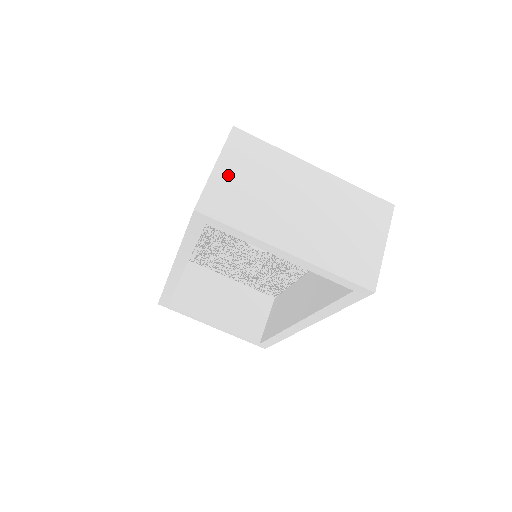
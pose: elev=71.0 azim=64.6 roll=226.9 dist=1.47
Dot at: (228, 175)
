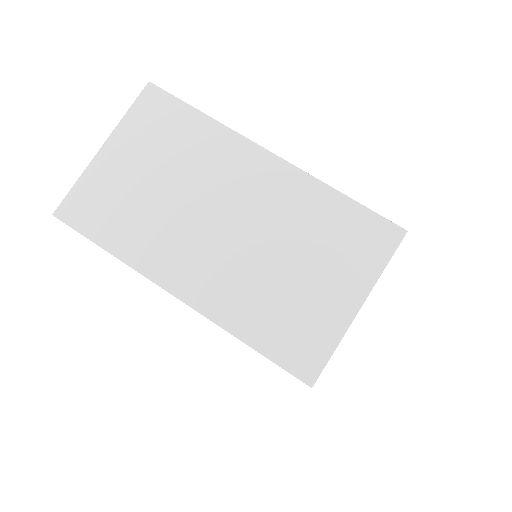
Dot at: (118, 162)
